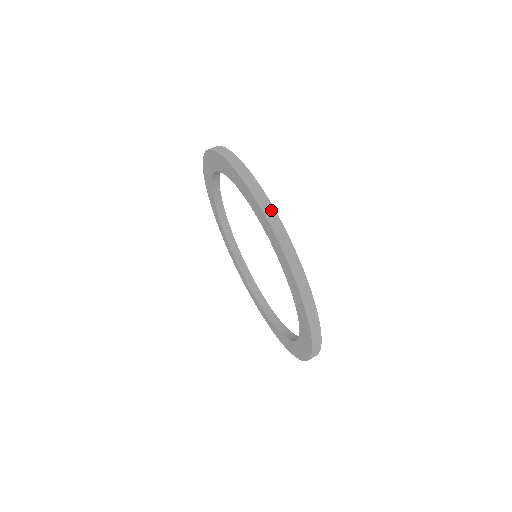
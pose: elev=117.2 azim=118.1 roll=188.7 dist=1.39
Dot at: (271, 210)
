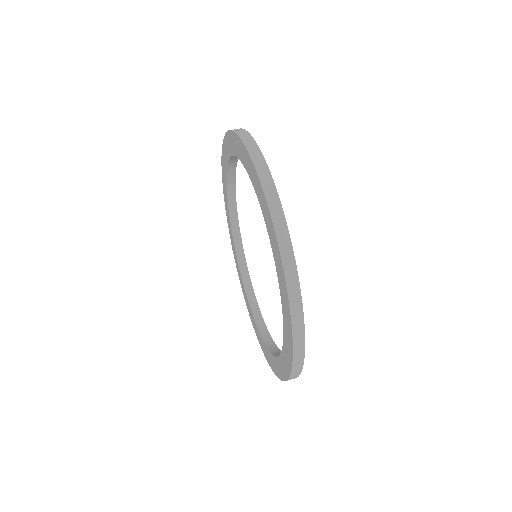
Dot at: (248, 137)
